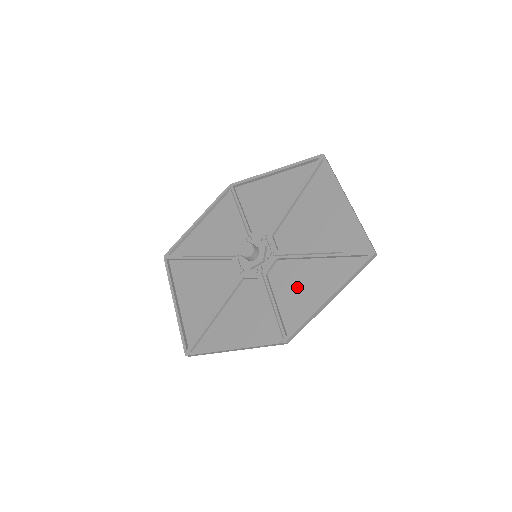
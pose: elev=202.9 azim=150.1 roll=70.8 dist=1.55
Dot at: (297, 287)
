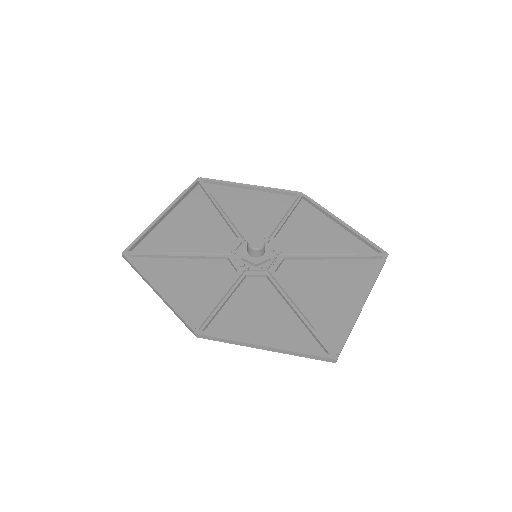
Dot at: (254, 310)
